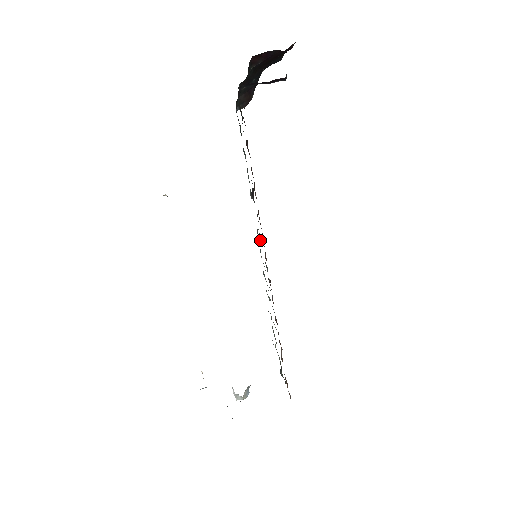
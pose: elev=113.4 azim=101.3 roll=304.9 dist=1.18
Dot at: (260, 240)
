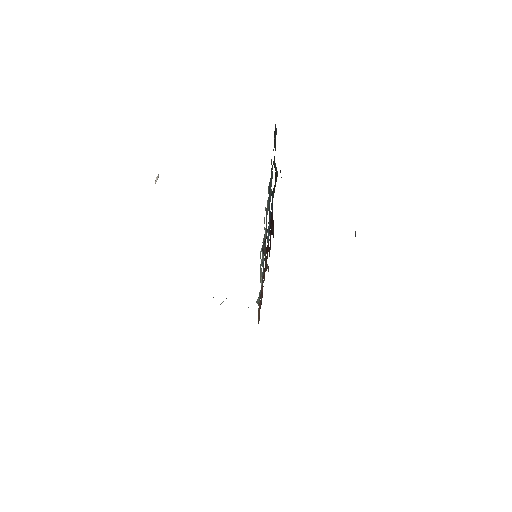
Dot at: (263, 259)
